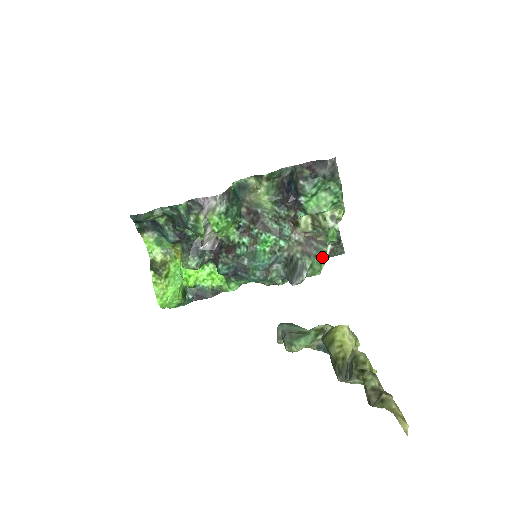
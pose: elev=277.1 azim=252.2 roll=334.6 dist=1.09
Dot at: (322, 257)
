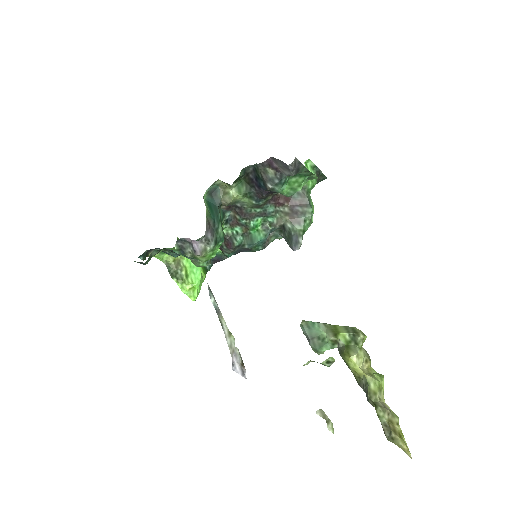
Dot at: (310, 218)
